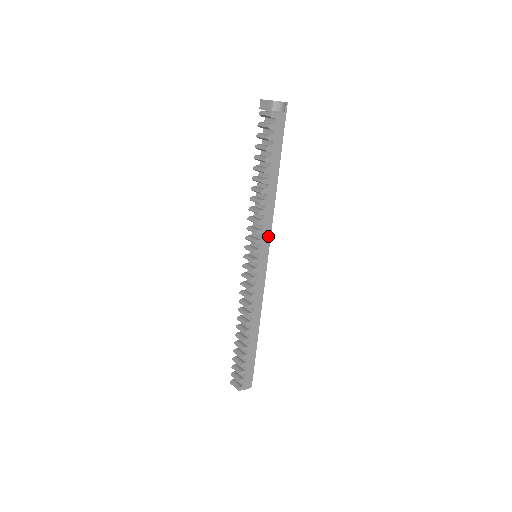
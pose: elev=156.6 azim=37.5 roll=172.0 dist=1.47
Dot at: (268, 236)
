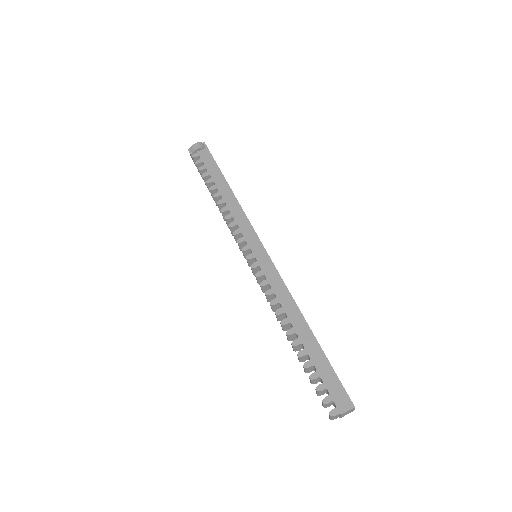
Dot at: (251, 231)
